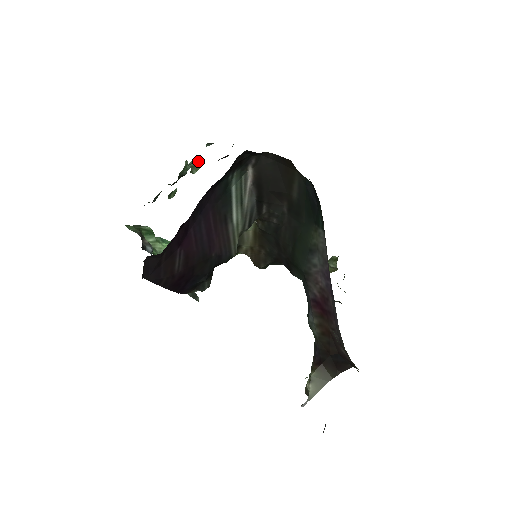
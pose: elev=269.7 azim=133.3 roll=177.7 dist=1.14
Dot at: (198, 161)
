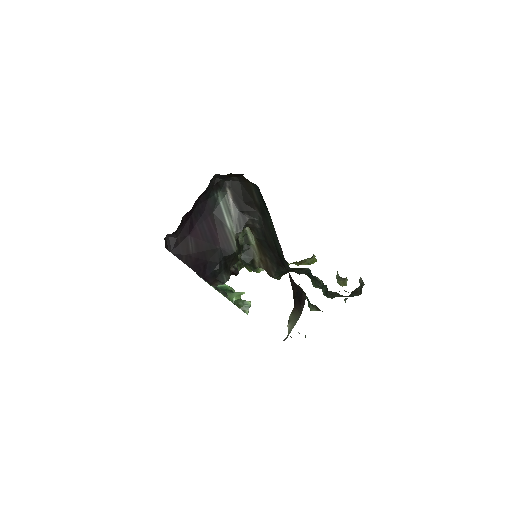
Dot at: occluded
